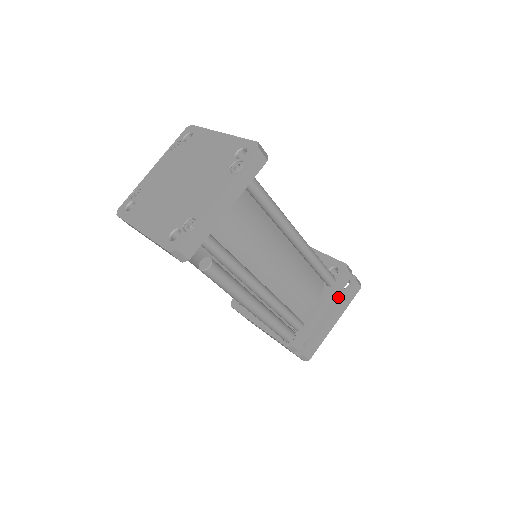
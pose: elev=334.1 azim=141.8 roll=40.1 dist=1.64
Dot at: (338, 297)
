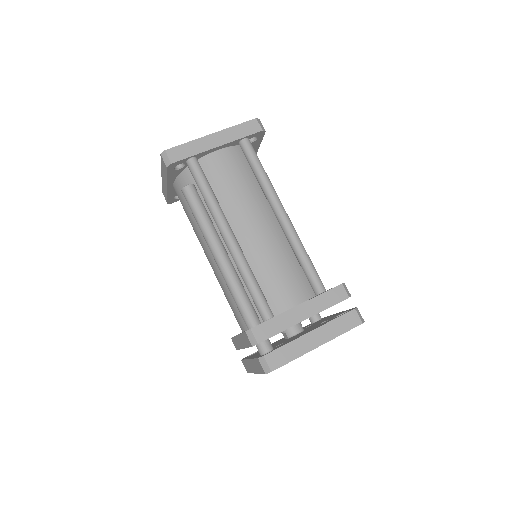
Dot at: (329, 320)
